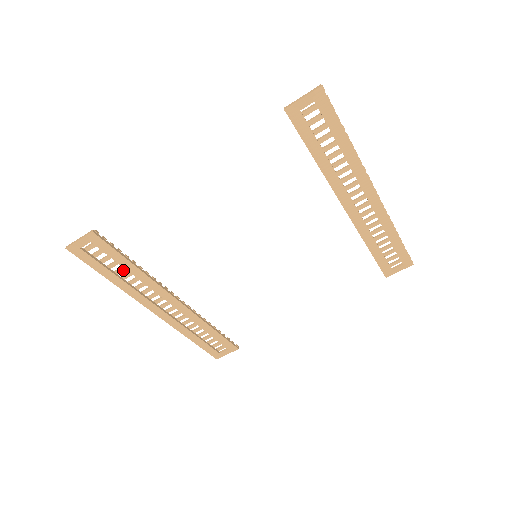
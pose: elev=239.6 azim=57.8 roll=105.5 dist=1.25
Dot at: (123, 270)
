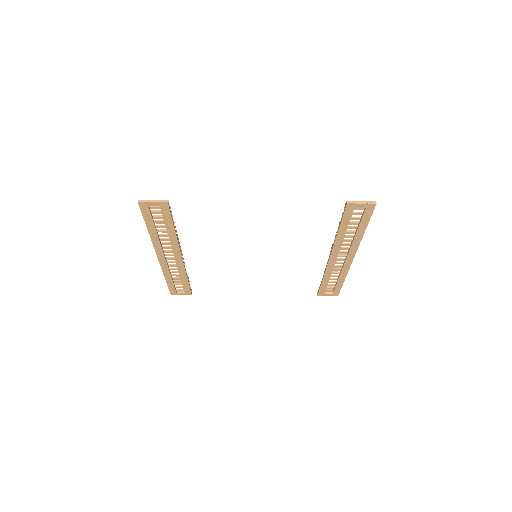
Dot at: (163, 227)
